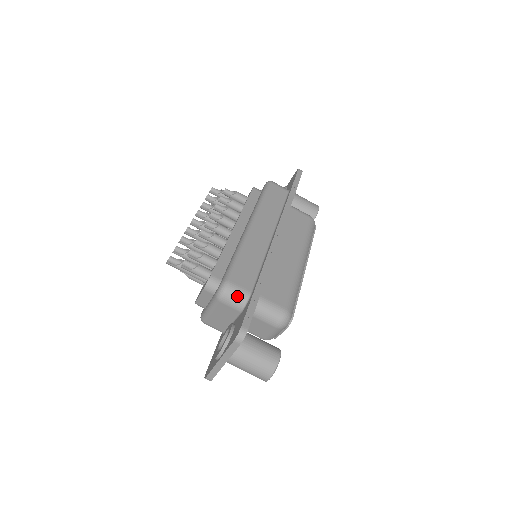
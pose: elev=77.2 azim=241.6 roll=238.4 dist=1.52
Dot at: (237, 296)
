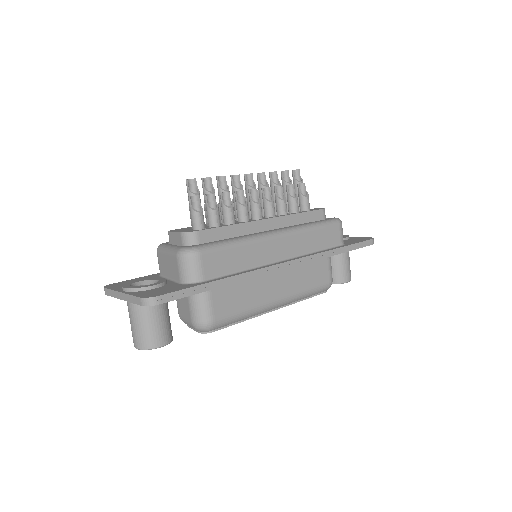
Dot at: (191, 270)
